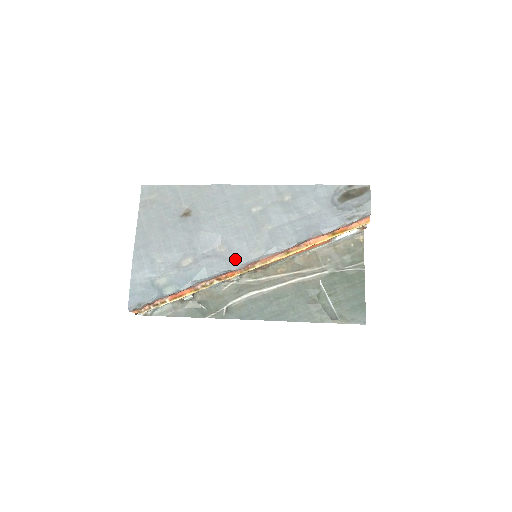
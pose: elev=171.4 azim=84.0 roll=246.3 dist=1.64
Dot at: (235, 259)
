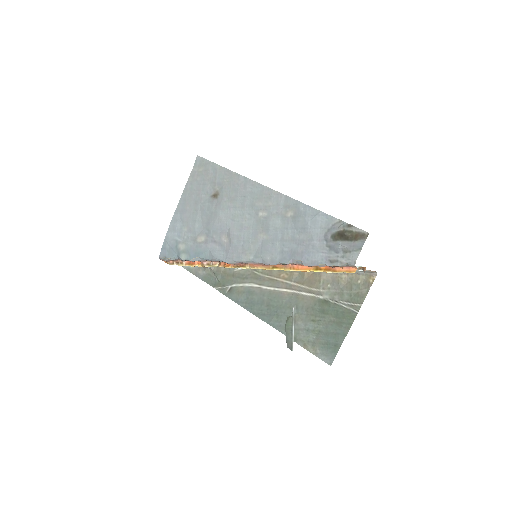
Dot at: (230, 254)
